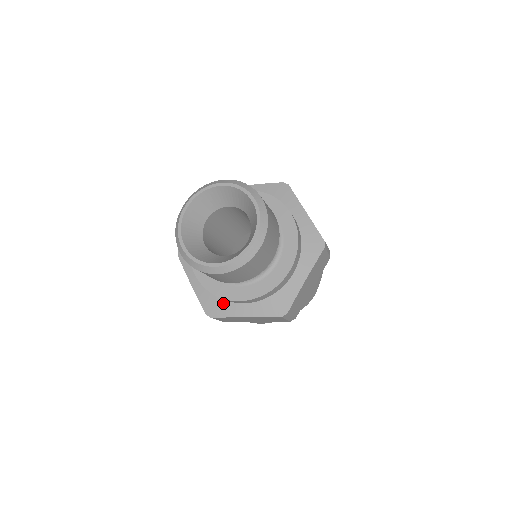
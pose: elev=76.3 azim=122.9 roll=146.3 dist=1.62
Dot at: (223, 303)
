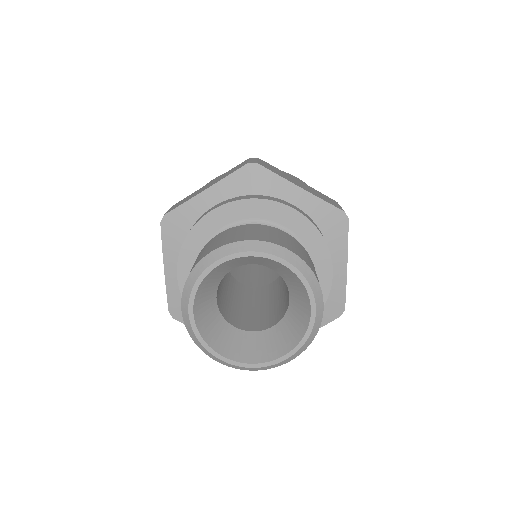
Dot at: occluded
